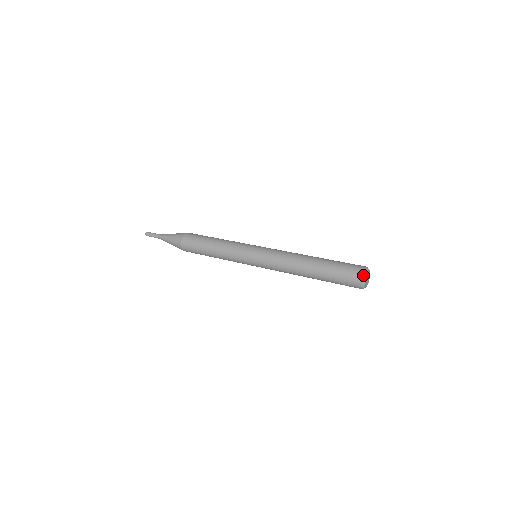
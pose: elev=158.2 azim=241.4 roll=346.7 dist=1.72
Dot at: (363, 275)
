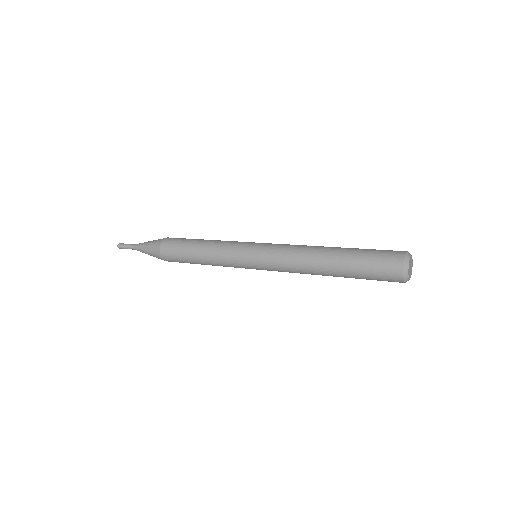
Dot at: (406, 254)
